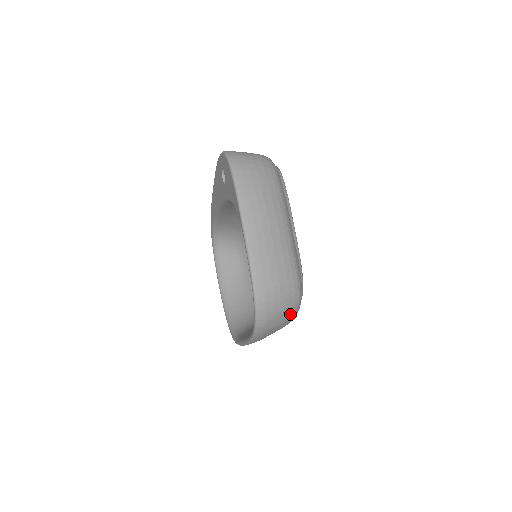
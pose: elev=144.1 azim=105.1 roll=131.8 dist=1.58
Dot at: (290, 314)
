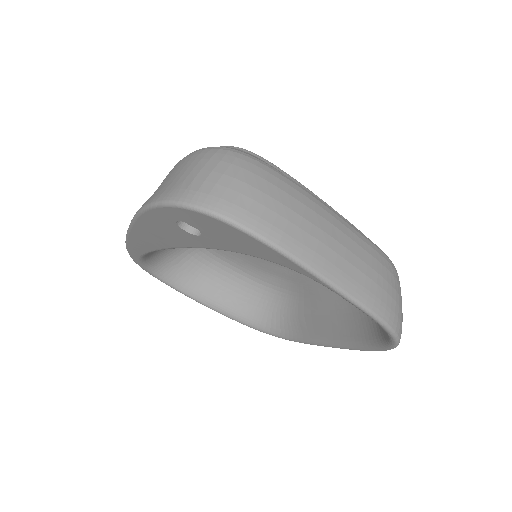
Dot at: occluded
